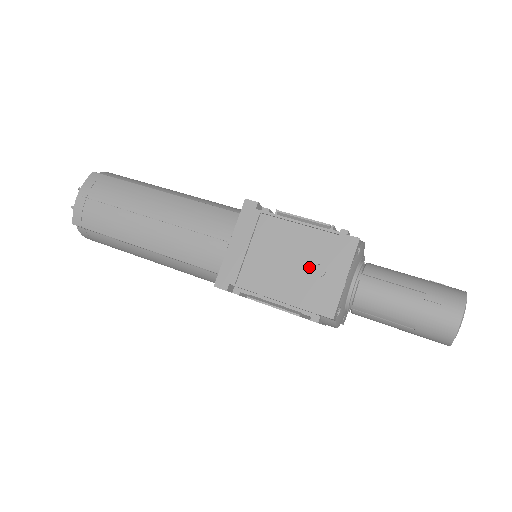
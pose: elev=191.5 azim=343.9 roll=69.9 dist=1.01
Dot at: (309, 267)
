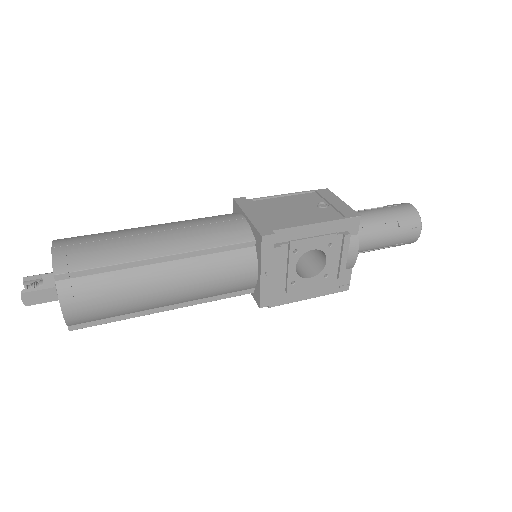
Dot at: (315, 207)
